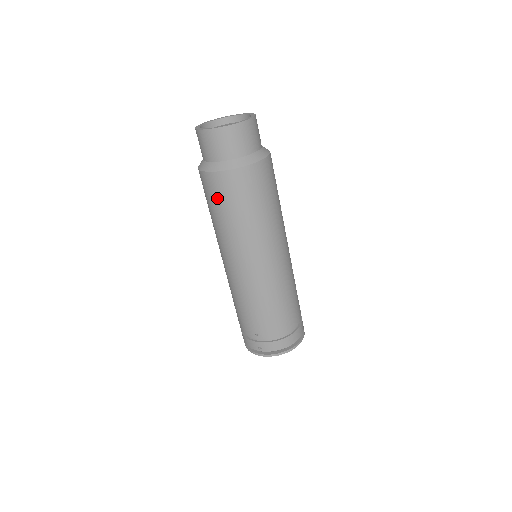
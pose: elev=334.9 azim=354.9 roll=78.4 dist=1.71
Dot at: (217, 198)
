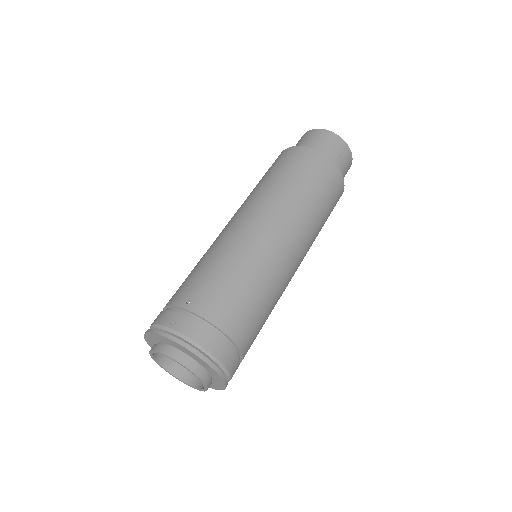
Dot at: (283, 163)
